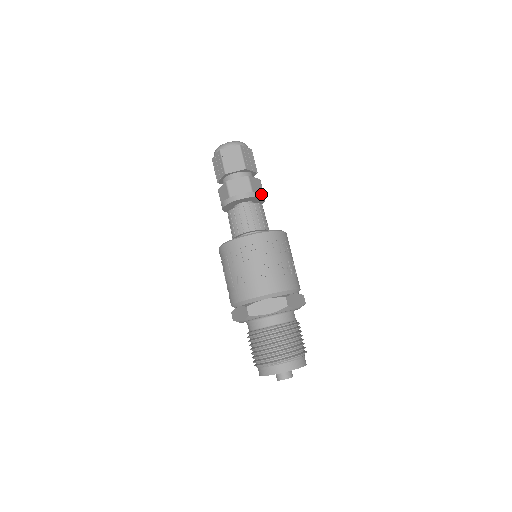
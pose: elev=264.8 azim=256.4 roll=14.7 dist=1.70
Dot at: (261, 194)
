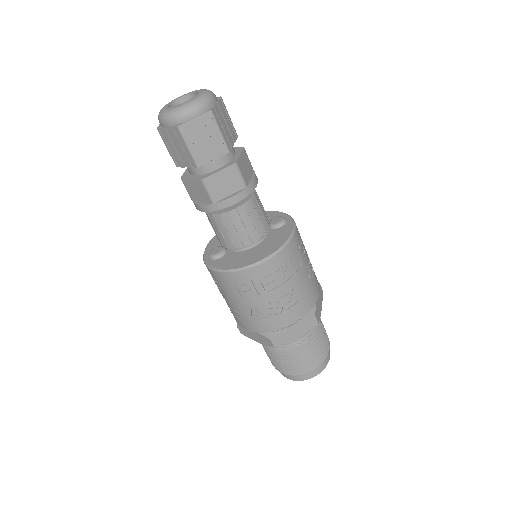
Dot at: (255, 179)
